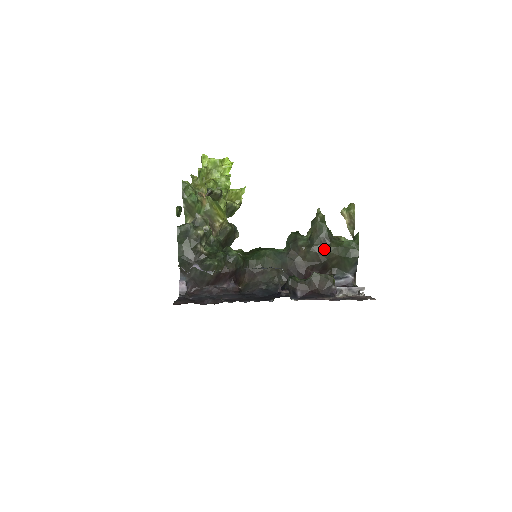
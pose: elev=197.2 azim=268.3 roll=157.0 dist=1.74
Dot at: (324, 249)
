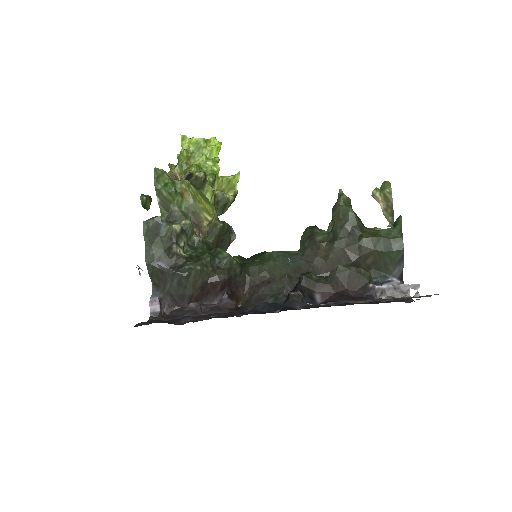
Dot at: (353, 242)
